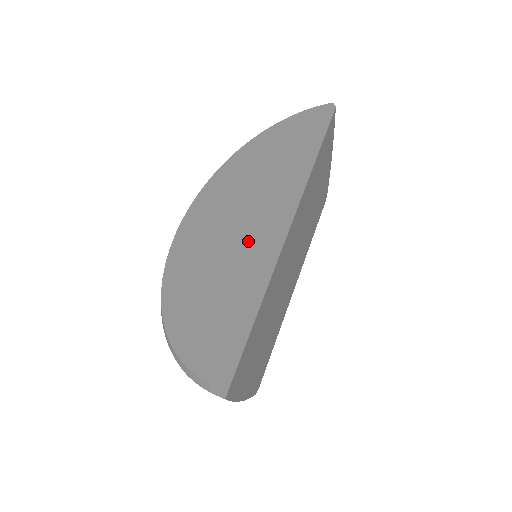
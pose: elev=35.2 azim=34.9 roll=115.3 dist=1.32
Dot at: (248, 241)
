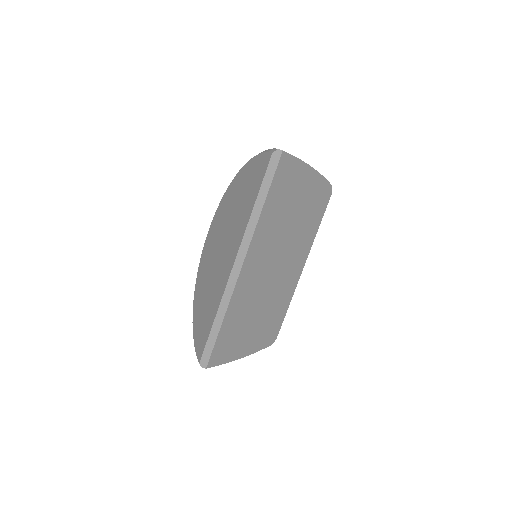
Dot at: (224, 265)
